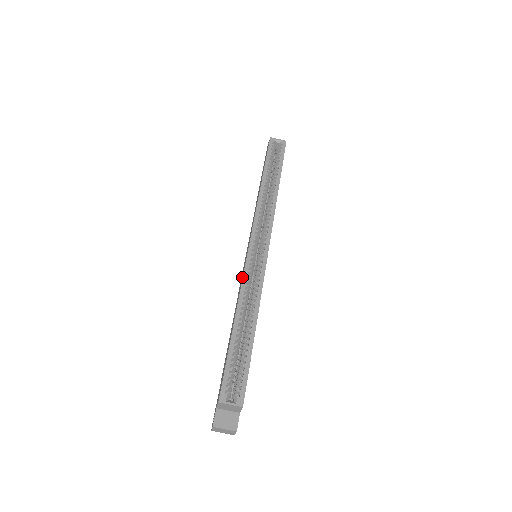
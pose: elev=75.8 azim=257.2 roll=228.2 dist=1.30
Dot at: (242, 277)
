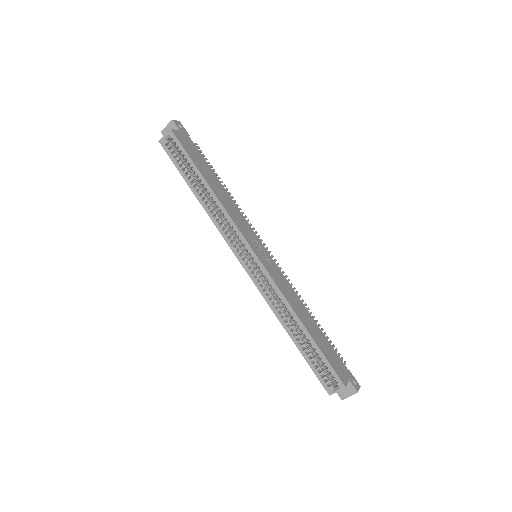
Dot at: (263, 294)
